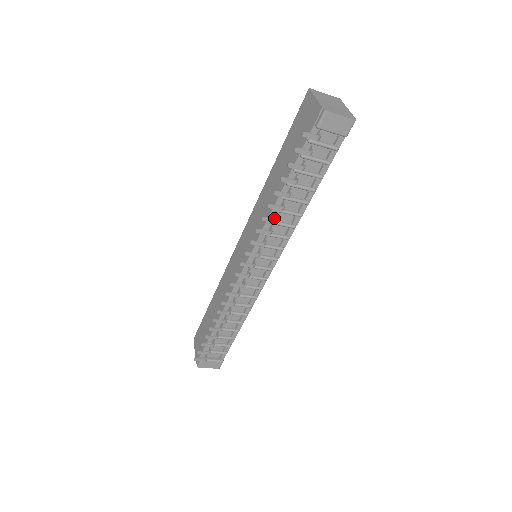
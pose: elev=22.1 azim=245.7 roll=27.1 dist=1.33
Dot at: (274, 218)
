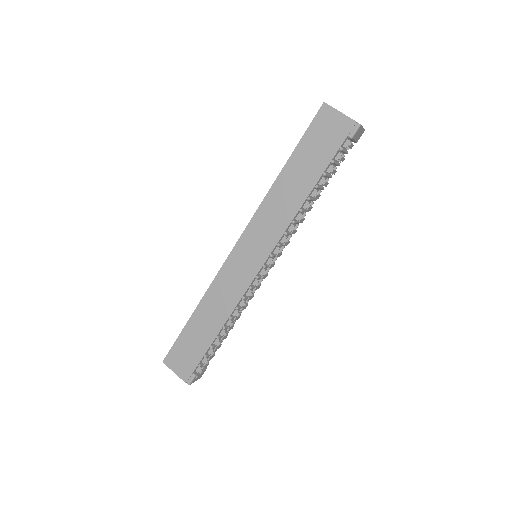
Dot at: (296, 218)
